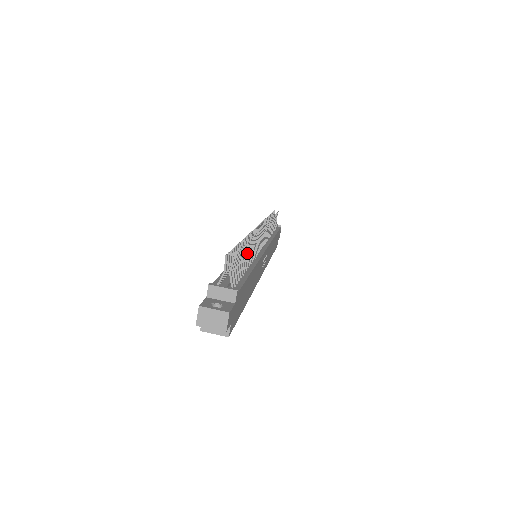
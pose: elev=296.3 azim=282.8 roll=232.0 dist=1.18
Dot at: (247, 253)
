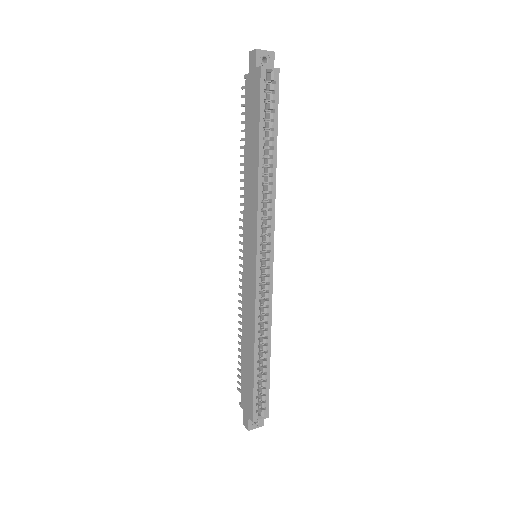
Dot at: occluded
